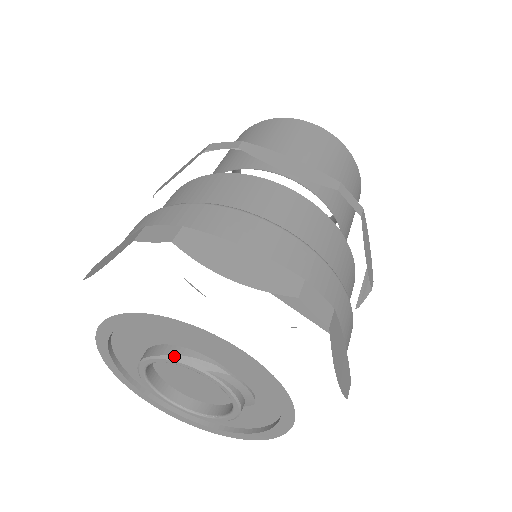
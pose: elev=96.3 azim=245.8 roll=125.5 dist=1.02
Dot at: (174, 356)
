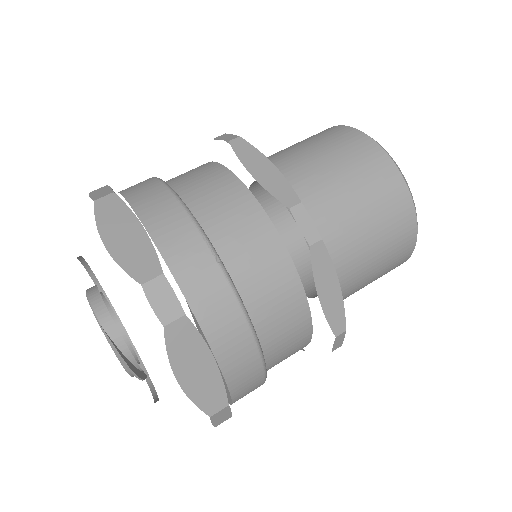
Dot at: (110, 341)
